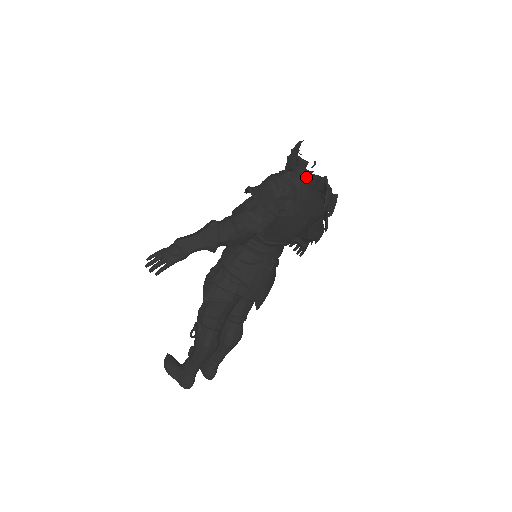
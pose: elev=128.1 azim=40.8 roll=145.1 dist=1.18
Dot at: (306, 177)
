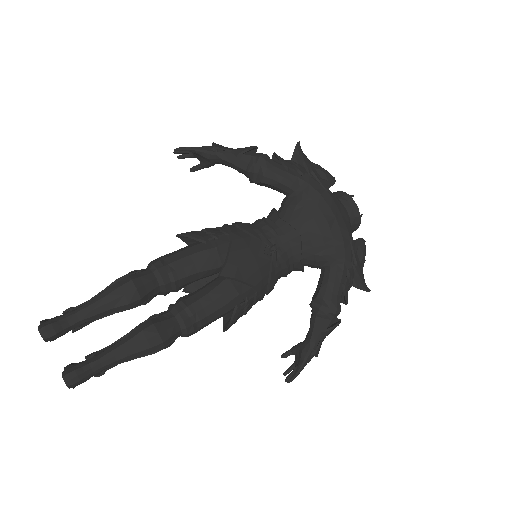
Dot at: (347, 195)
